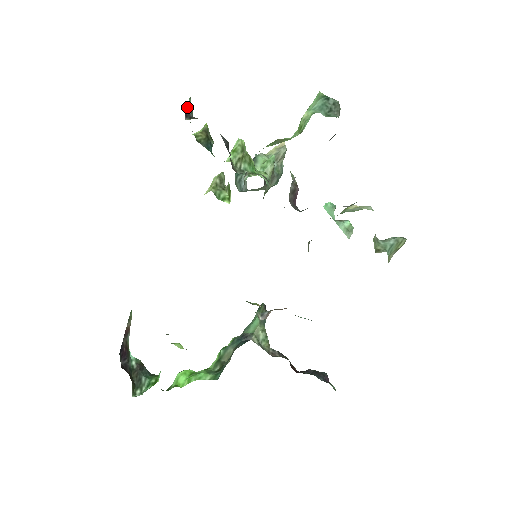
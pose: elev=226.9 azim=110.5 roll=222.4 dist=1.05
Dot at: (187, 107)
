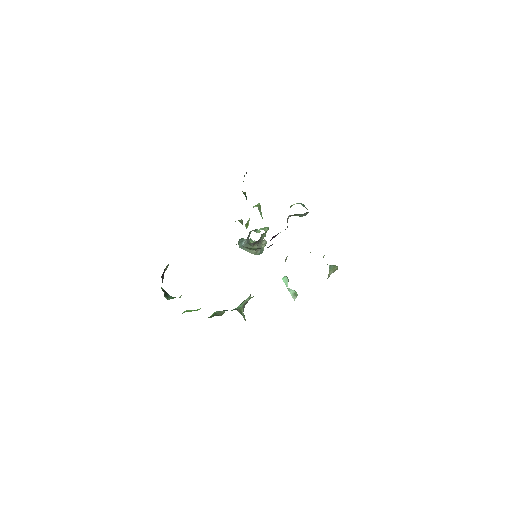
Dot at: (244, 175)
